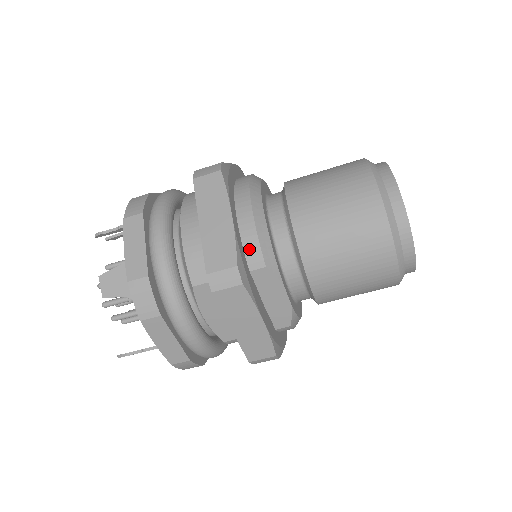
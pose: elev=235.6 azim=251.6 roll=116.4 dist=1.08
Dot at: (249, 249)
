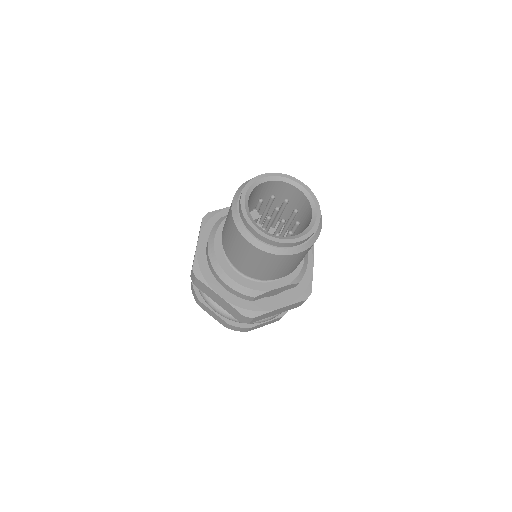
Dot at: (241, 297)
